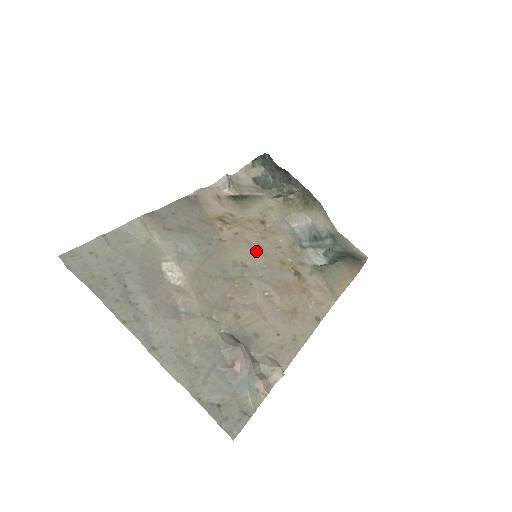
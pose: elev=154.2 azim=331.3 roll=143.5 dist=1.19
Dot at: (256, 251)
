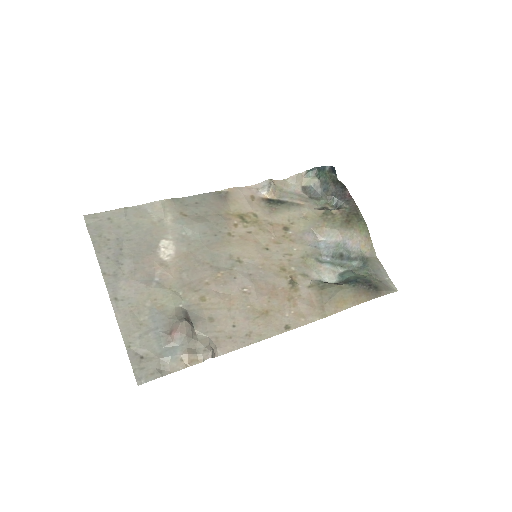
Dot at: (260, 252)
